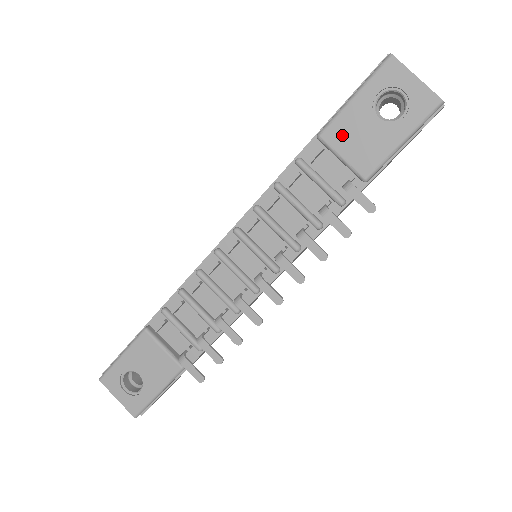
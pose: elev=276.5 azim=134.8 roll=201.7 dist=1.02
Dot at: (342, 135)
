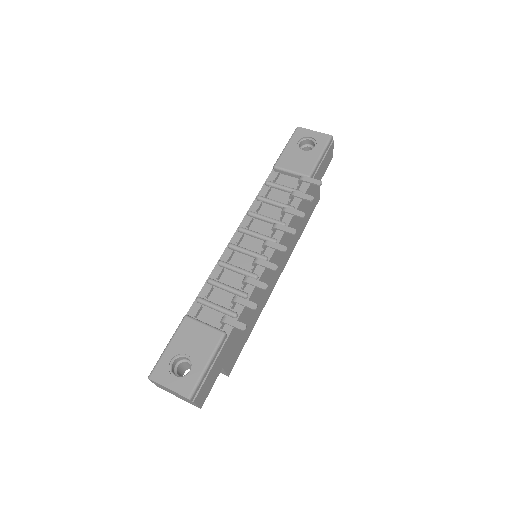
Dot at: (287, 162)
